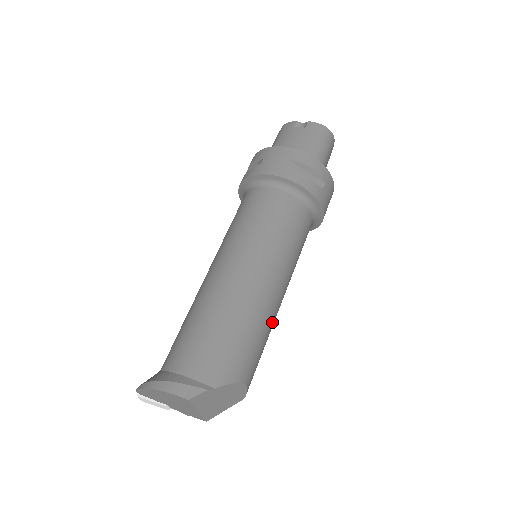
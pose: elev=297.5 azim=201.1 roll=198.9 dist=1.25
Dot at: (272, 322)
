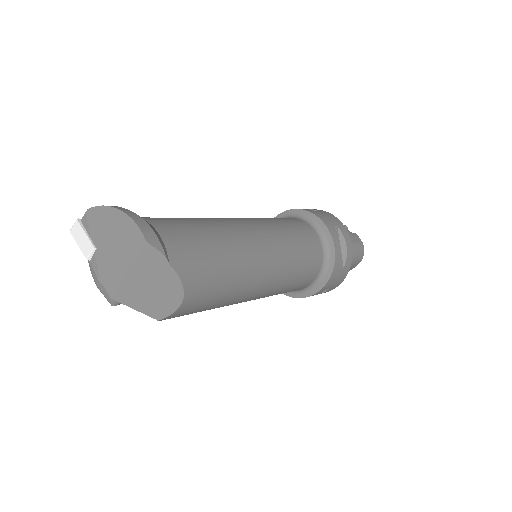
Dot at: (236, 296)
